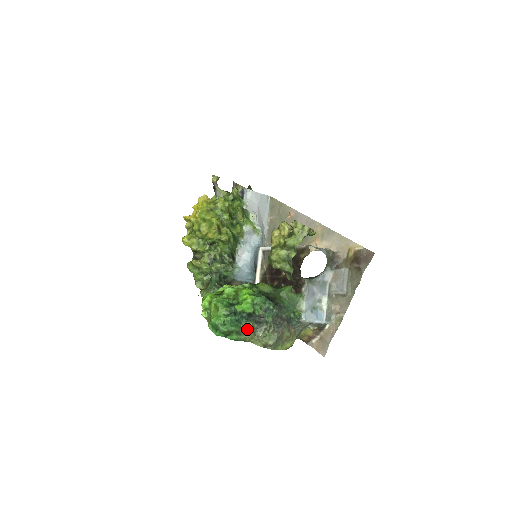
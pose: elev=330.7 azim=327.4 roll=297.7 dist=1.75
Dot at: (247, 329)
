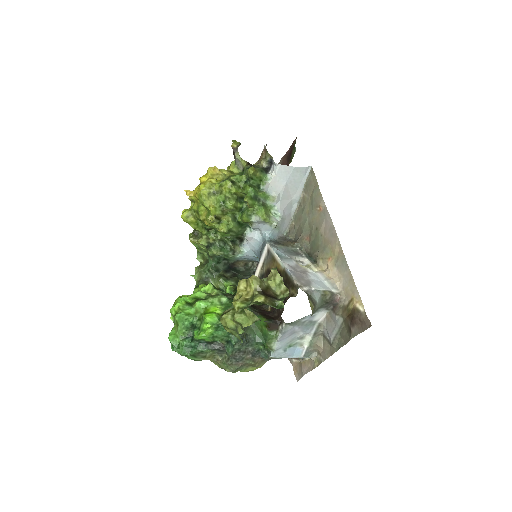
Dot at: (204, 354)
